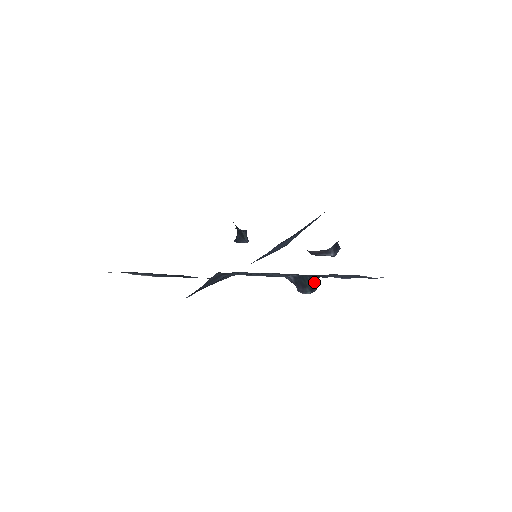
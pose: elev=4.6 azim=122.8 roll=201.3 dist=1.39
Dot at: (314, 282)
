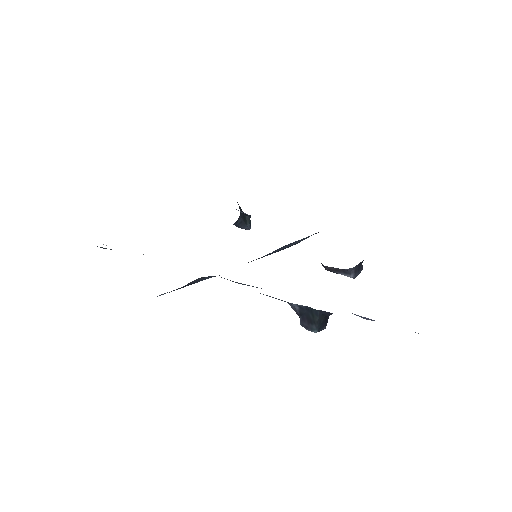
Dot at: (325, 319)
